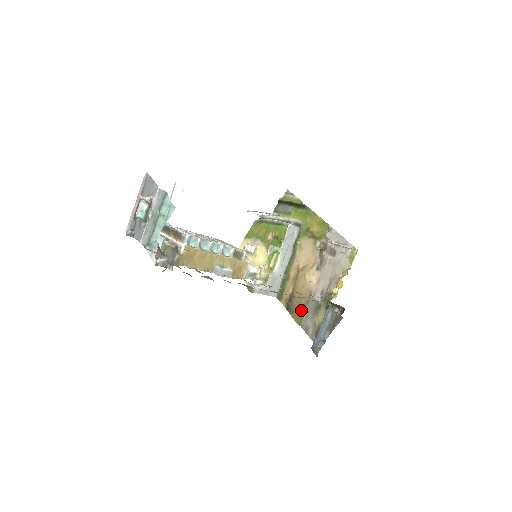
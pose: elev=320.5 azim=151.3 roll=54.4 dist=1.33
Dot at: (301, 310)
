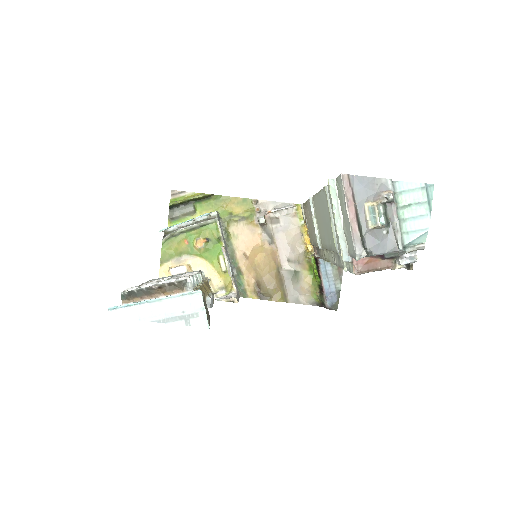
Dot at: (279, 289)
